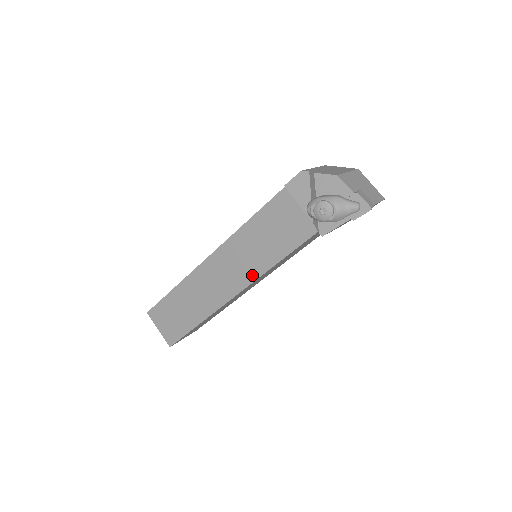
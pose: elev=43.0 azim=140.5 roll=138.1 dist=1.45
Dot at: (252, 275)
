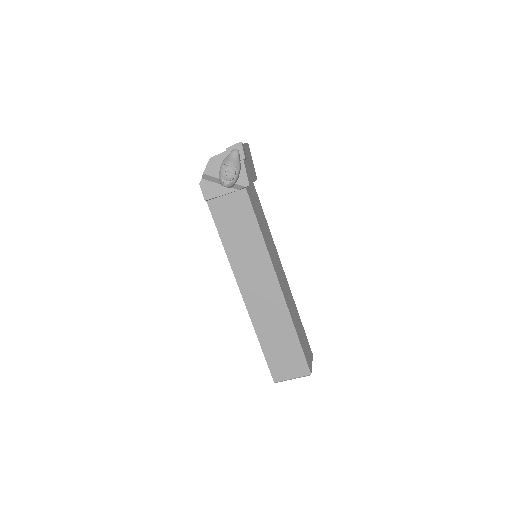
Dot at: (265, 259)
